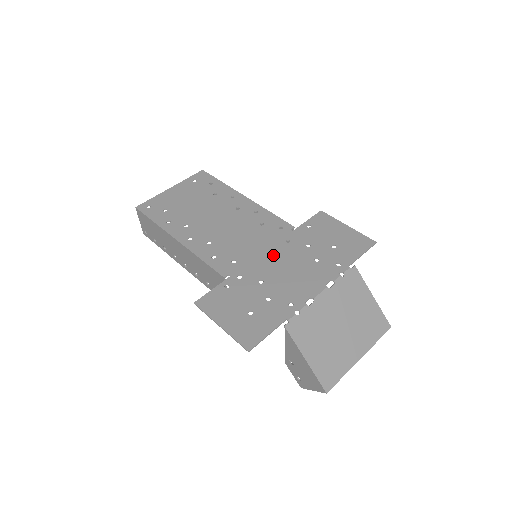
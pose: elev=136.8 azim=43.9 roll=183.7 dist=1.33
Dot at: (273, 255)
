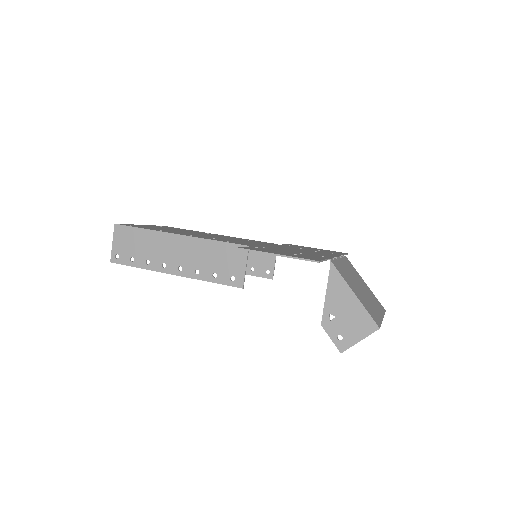
Dot at: (278, 246)
